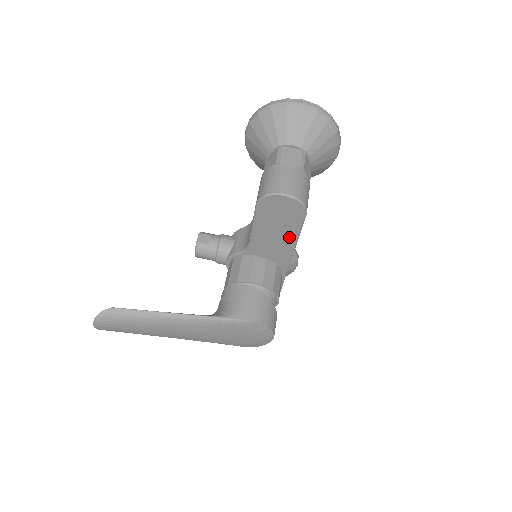
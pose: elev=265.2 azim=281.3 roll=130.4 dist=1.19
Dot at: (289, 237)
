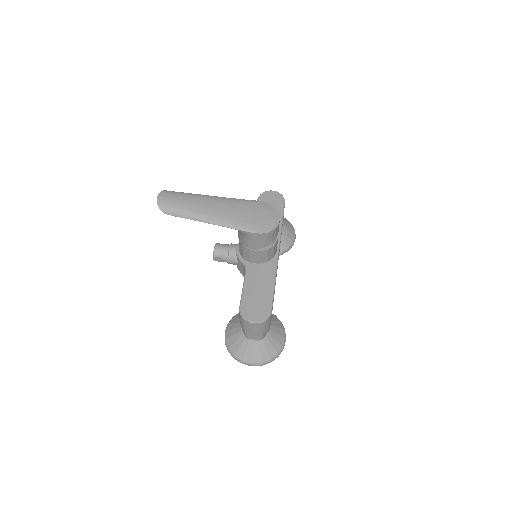
Dot at: occluded
